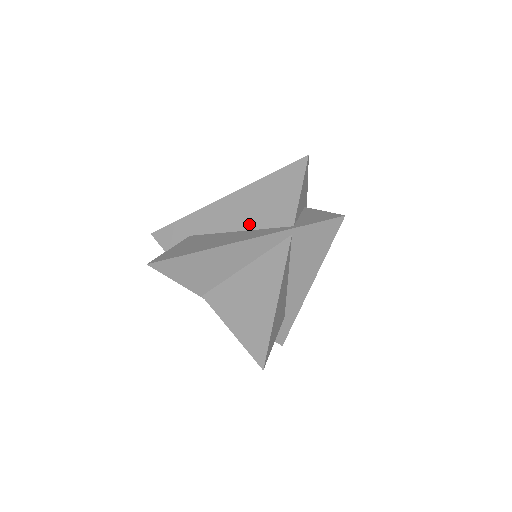
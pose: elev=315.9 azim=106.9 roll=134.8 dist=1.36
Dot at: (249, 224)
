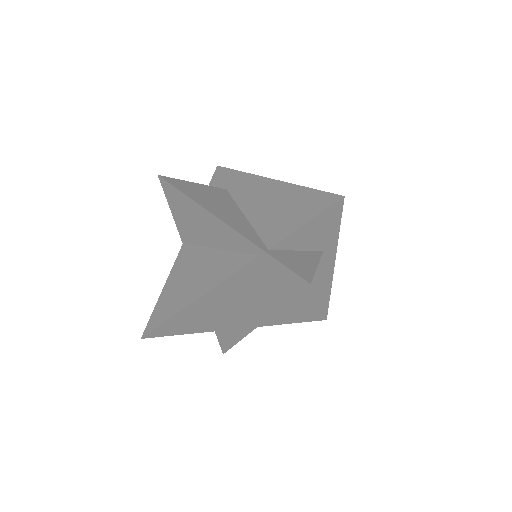
Dot at: (254, 217)
